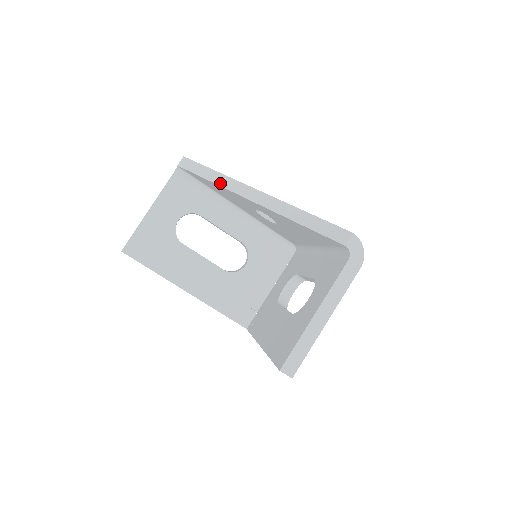
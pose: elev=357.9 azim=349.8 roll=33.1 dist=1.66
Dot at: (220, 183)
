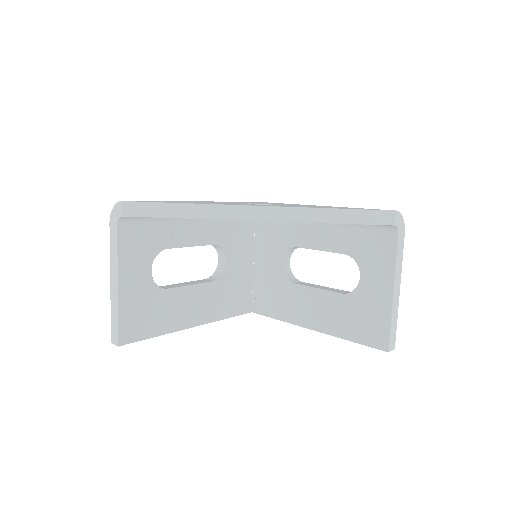
Dot at: (208, 216)
